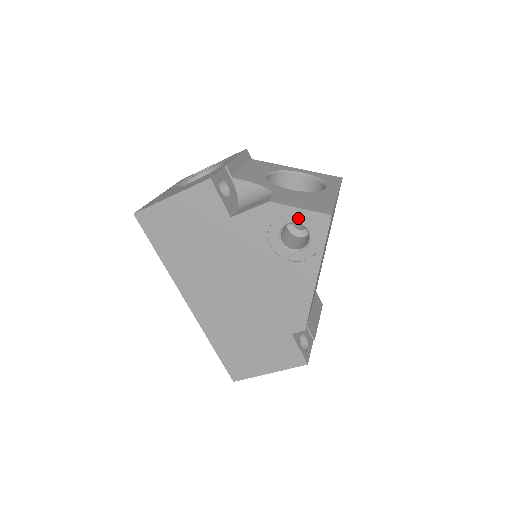
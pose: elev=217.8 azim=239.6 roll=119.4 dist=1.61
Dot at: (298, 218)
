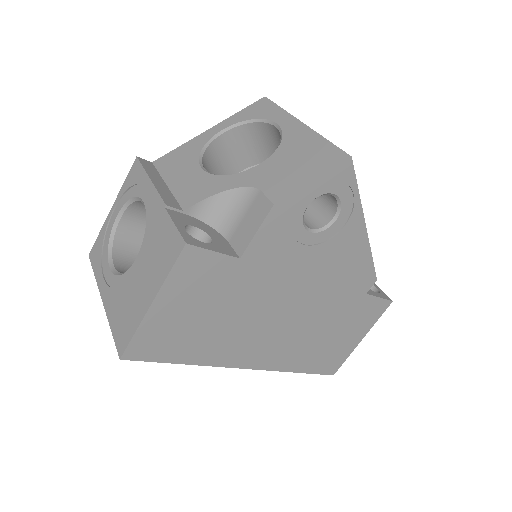
Dot at: (316, 192)
